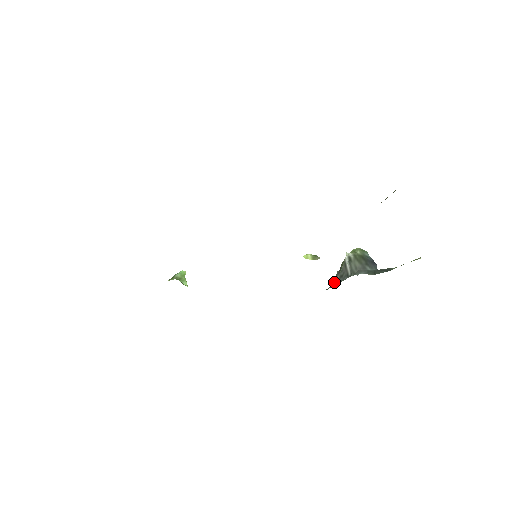
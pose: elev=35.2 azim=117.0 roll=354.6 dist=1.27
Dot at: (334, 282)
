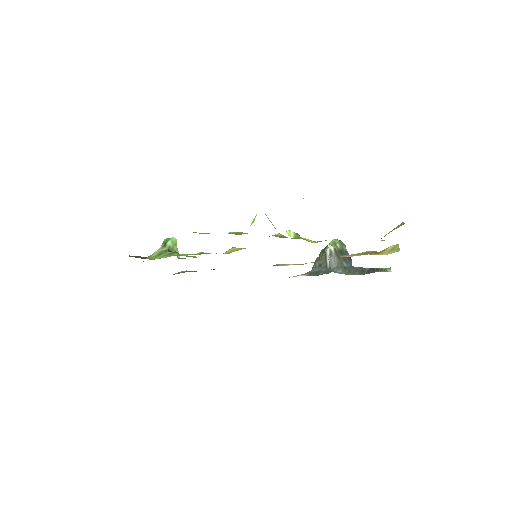
Dot at: (313, 268)
